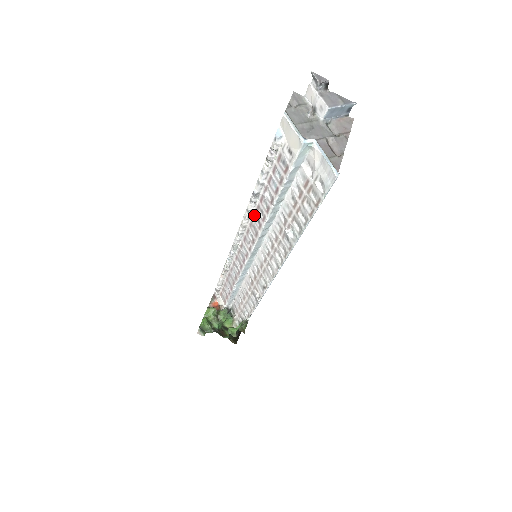
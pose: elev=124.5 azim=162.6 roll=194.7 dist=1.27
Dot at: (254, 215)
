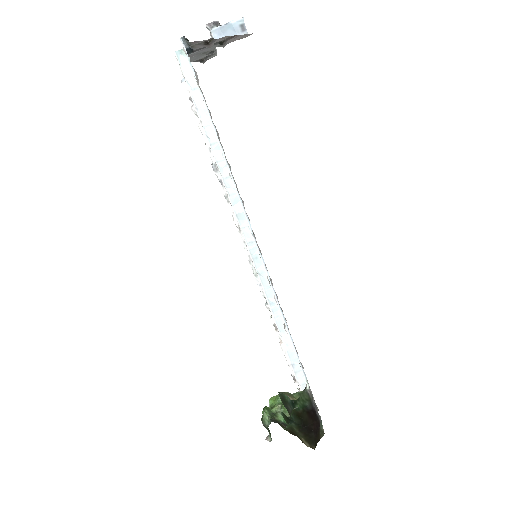
Dot at: occluded
